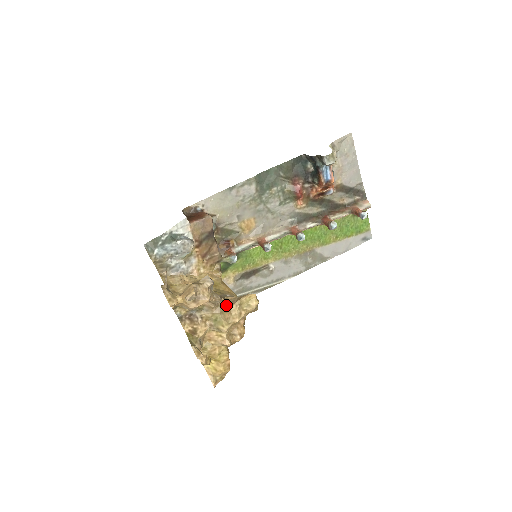
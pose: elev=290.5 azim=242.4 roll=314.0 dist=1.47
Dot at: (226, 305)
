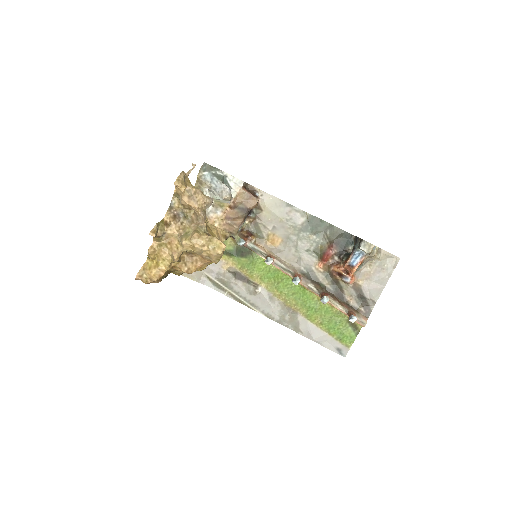
Dot at: (202, 231)
